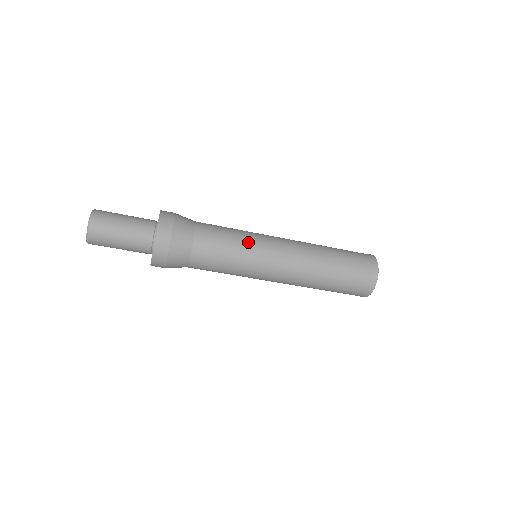
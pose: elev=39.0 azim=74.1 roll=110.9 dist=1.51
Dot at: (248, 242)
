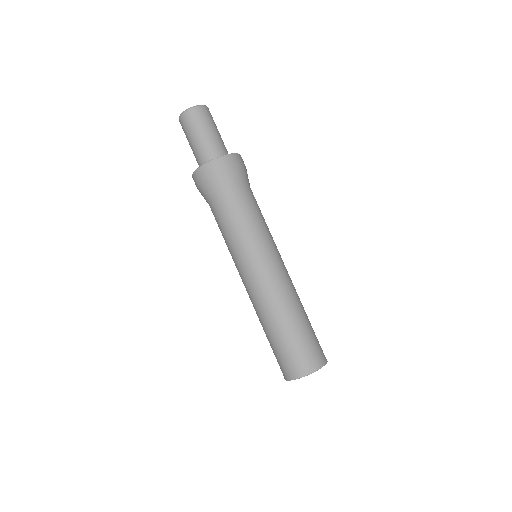
Dot at: (264, 235)
